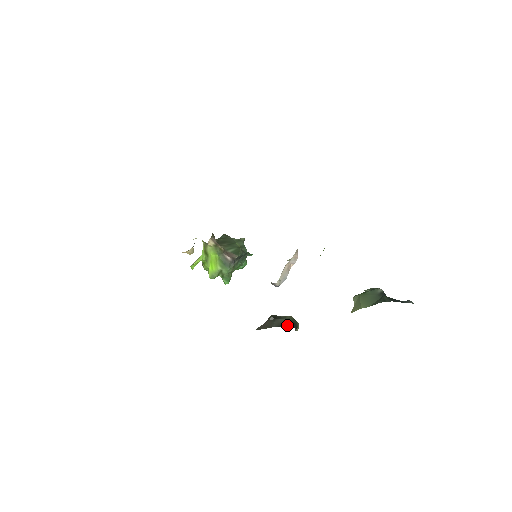
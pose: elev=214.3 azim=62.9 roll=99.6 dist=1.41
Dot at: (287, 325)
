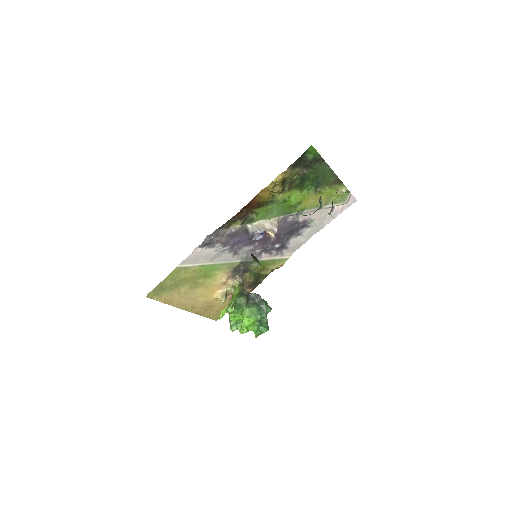
Dot at: occluded
